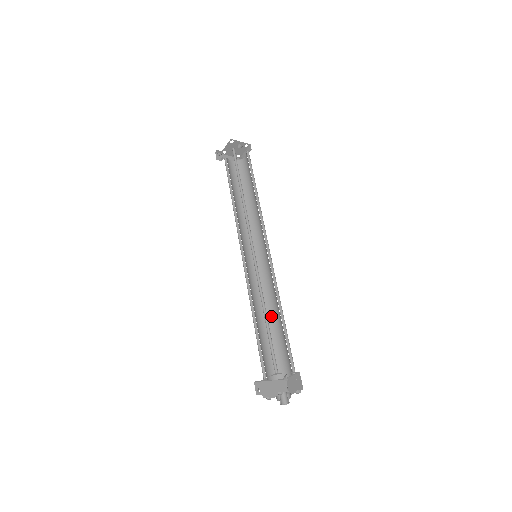
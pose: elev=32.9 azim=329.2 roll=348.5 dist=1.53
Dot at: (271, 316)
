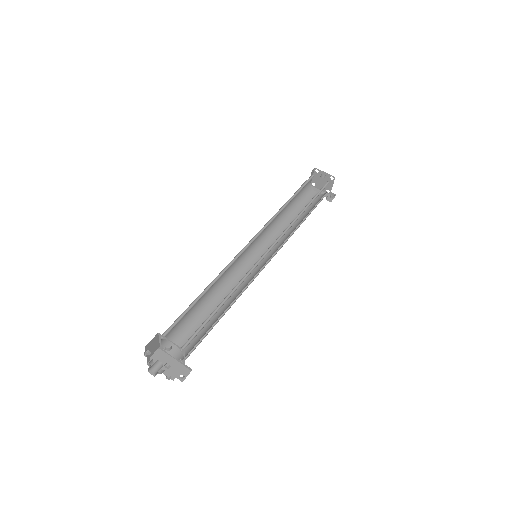
Dot at: (226, 308)
